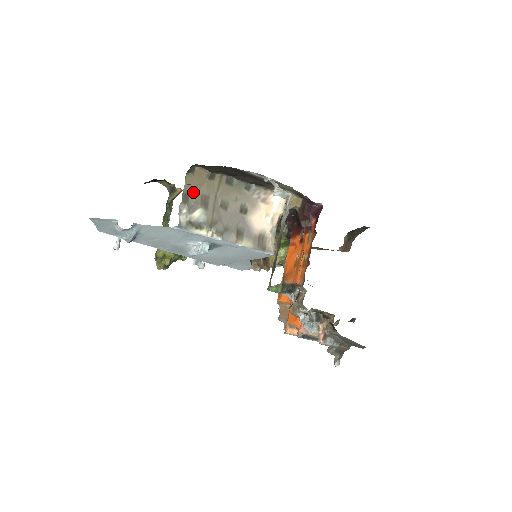
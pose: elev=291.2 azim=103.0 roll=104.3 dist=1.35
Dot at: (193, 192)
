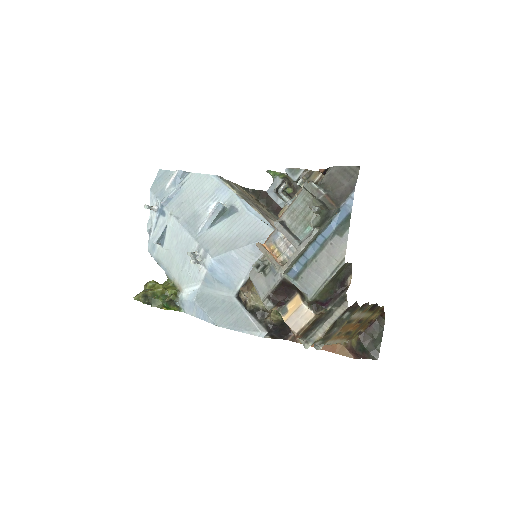
Dot at: occluded
